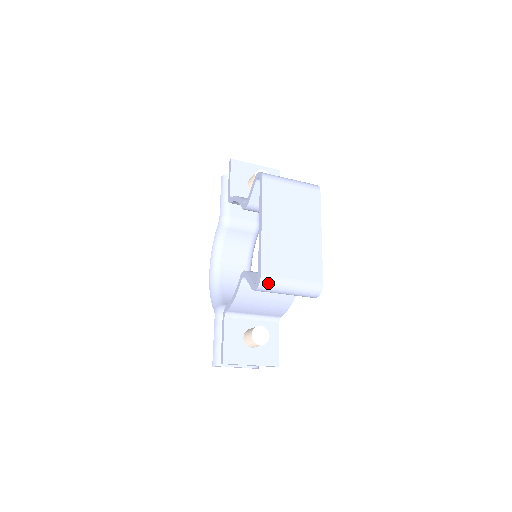
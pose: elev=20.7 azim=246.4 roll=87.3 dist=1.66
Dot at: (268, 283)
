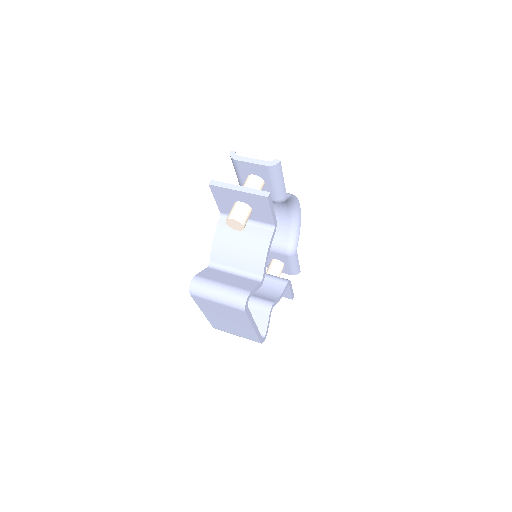
Dot at: (221, 330)
